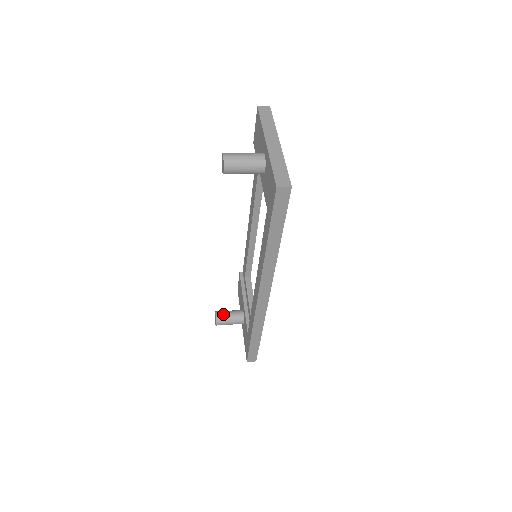
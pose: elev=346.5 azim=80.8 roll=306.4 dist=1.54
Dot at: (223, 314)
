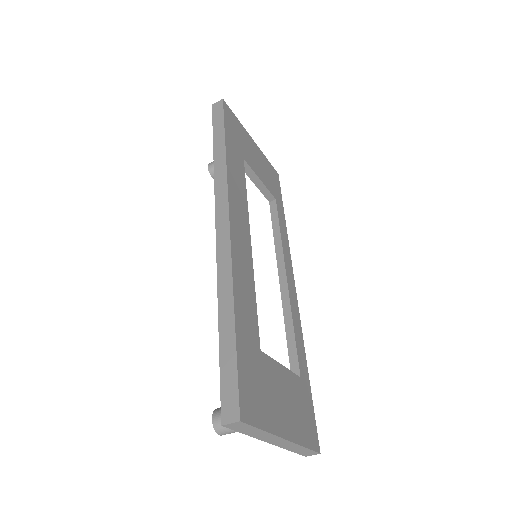
Dot at: occluded
